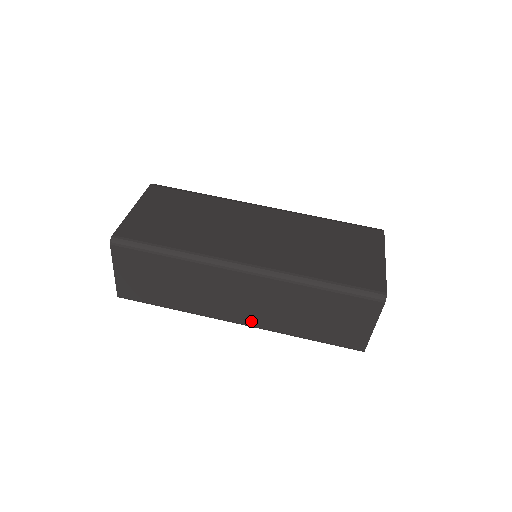
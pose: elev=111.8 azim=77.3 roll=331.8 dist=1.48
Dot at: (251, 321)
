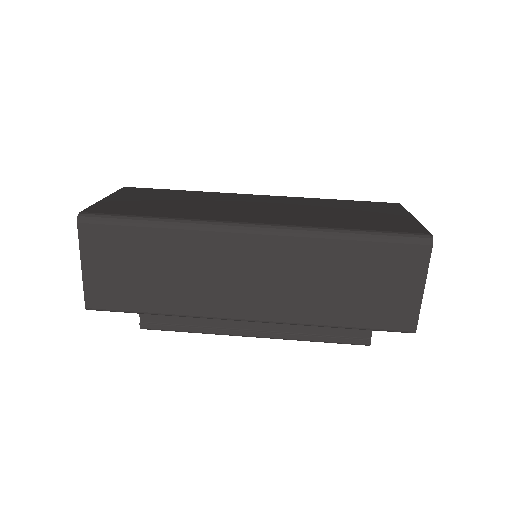
Dot at: (265, 312)
